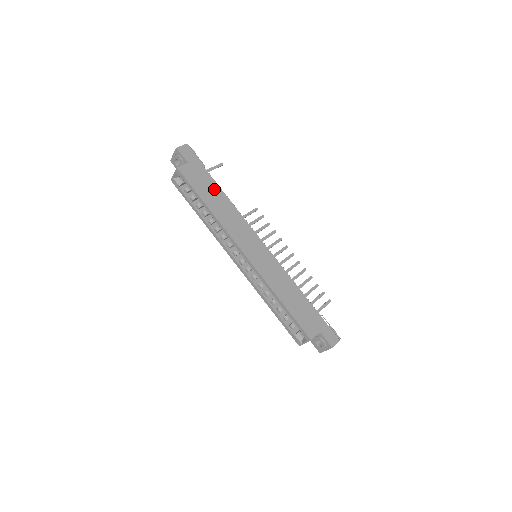
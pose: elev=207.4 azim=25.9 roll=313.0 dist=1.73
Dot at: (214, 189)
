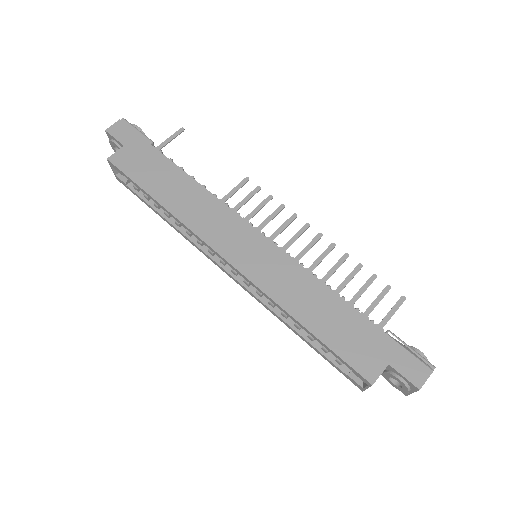
Dot at: (168, 172)
